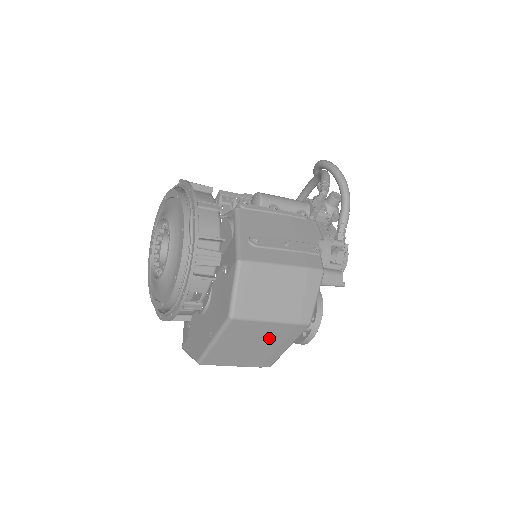
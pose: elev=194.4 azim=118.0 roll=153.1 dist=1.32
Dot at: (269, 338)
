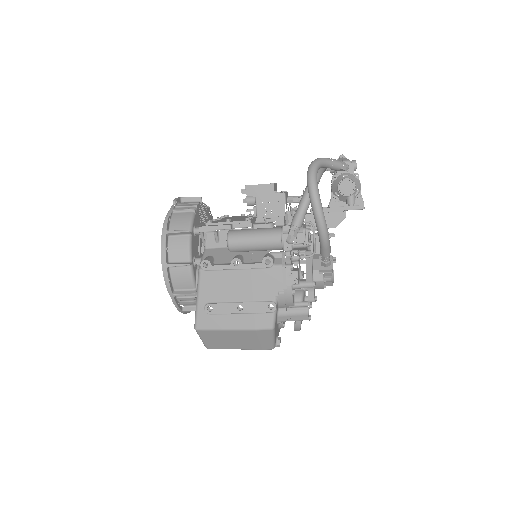
Dot at: occluded
